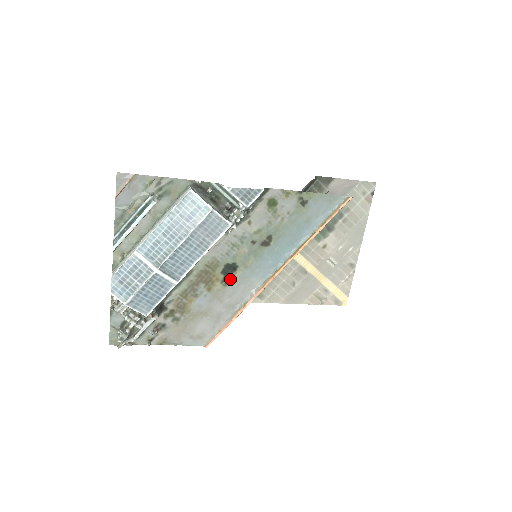
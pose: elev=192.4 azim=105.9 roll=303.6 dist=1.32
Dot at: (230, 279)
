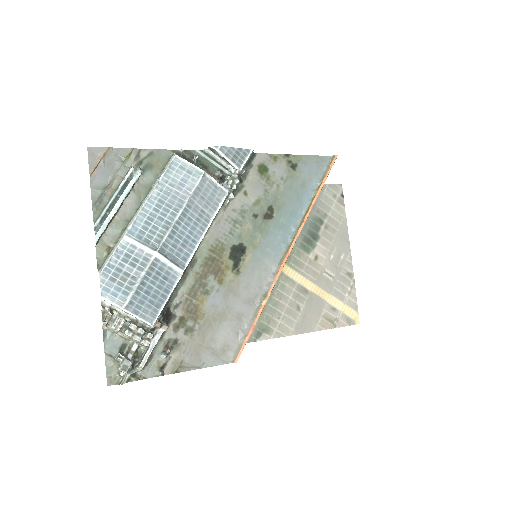
Dot at: (241, 265)
